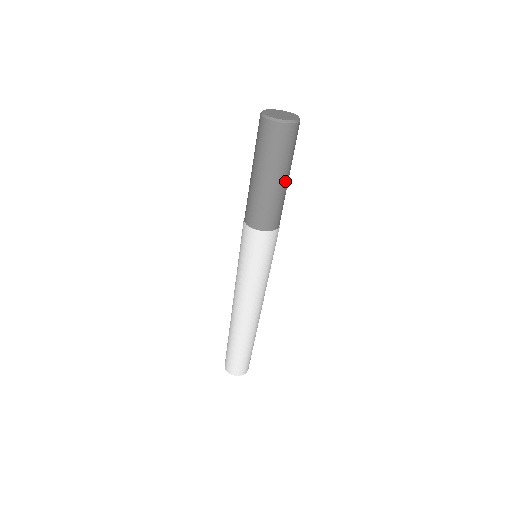
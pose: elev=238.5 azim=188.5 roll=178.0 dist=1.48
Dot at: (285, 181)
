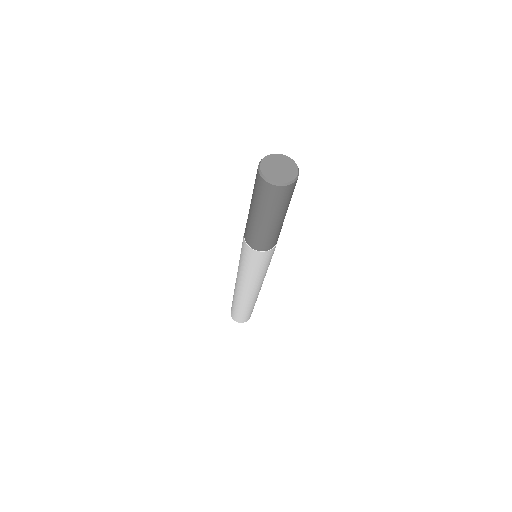
Dot at: (285, 215)
